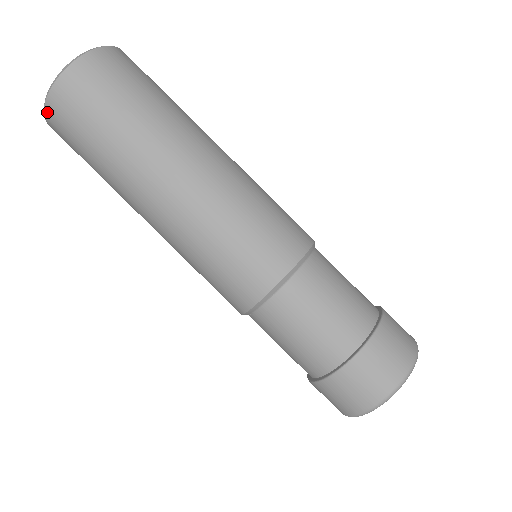
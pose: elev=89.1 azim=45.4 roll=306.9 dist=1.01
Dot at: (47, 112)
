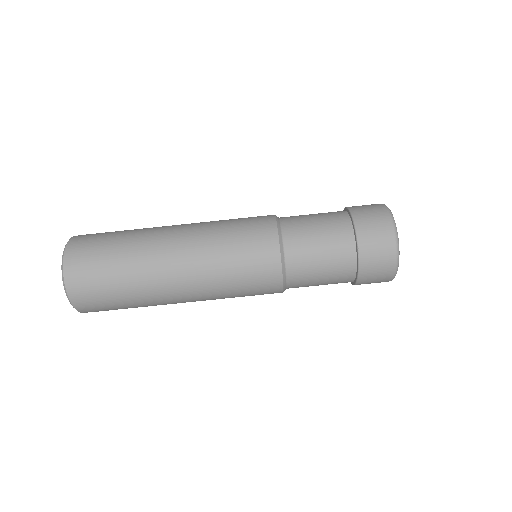
Dot at: (79, 309)
